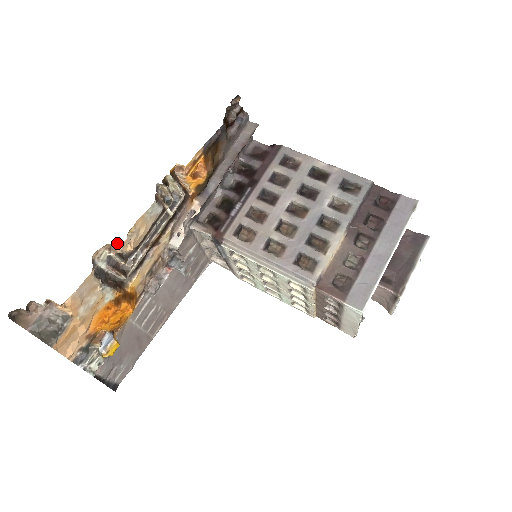
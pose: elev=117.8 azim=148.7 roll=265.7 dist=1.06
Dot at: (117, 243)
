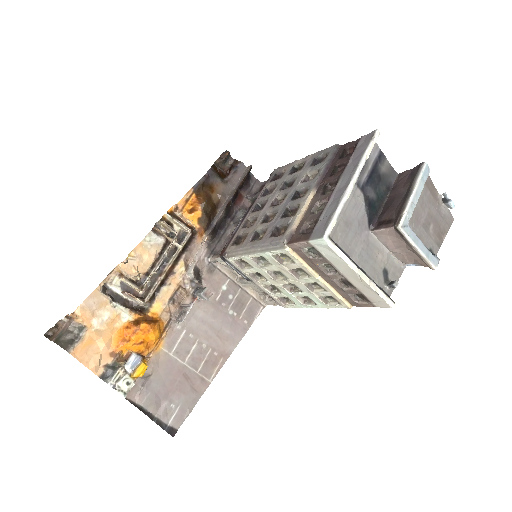
Dot at: (119, 265)
